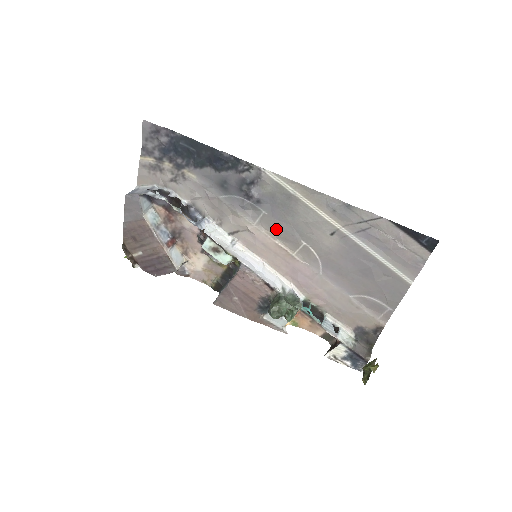
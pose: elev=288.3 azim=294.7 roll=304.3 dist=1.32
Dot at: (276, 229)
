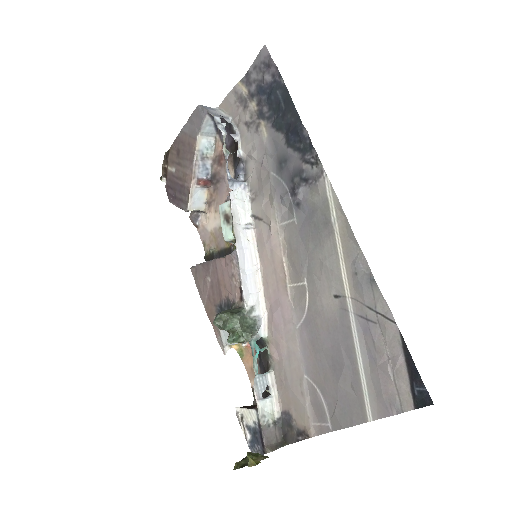
Dot at: (293, 246)
